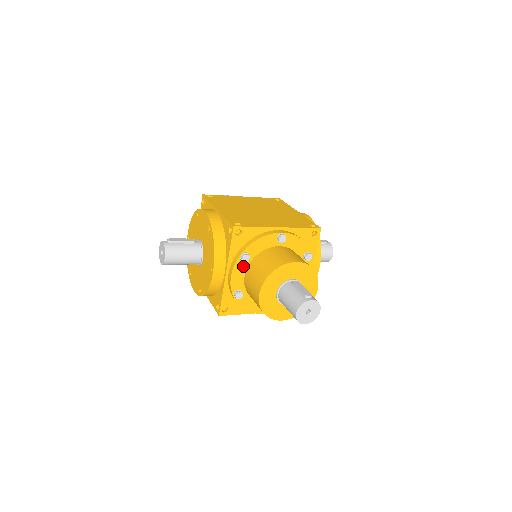
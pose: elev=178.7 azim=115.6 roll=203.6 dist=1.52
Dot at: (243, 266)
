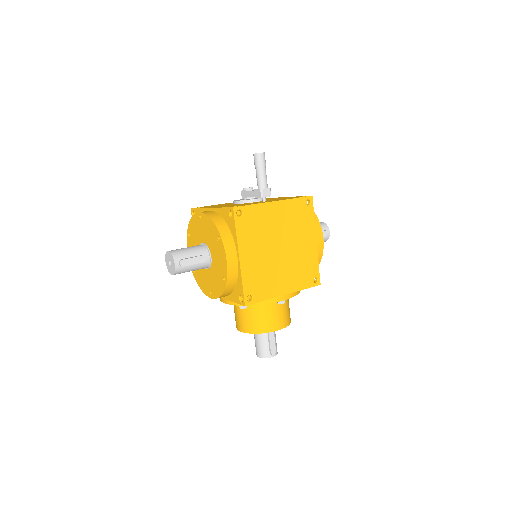
Dot at: occluded
